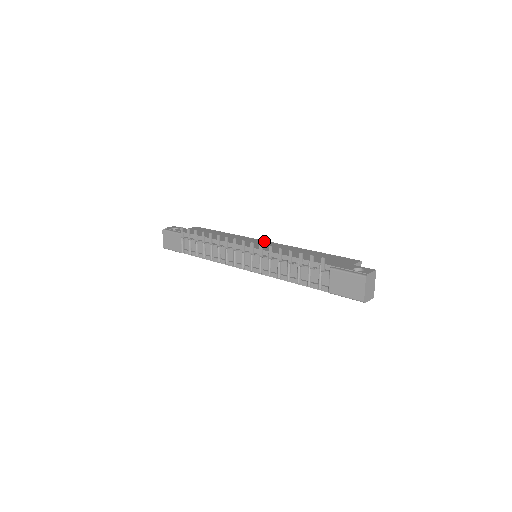
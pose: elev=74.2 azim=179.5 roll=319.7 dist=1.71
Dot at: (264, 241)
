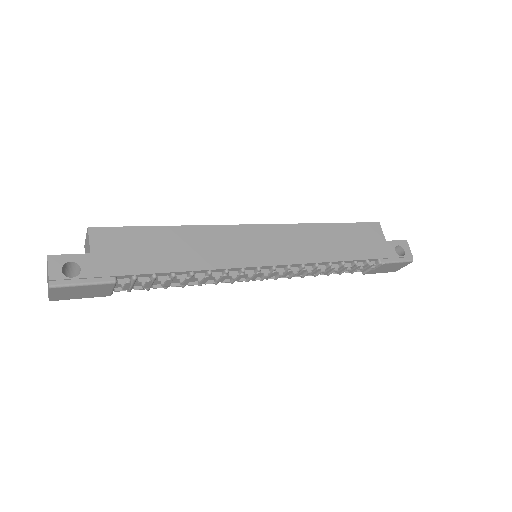
Dot at: (256, 228)
